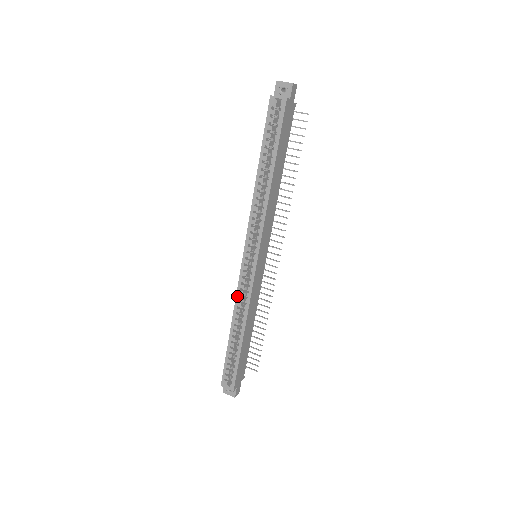
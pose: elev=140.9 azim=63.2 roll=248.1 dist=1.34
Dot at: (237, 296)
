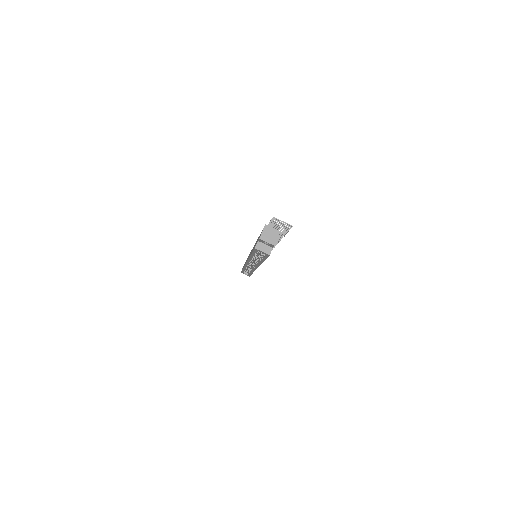
Dot at: (245, 267)
